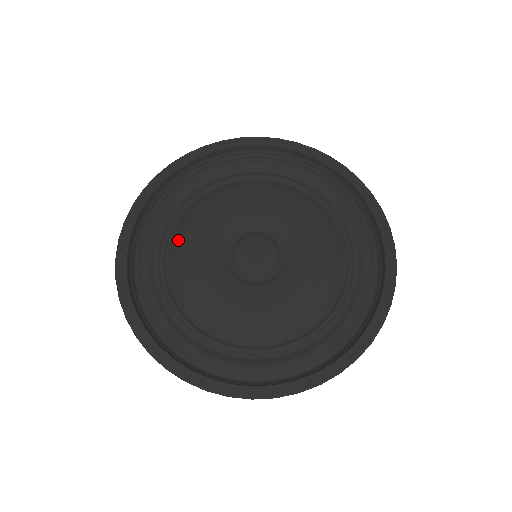
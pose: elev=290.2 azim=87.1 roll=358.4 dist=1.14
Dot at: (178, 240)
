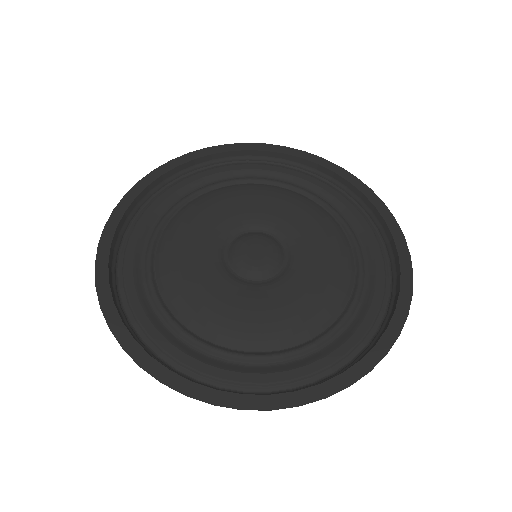
Dot at: (176, 223)
